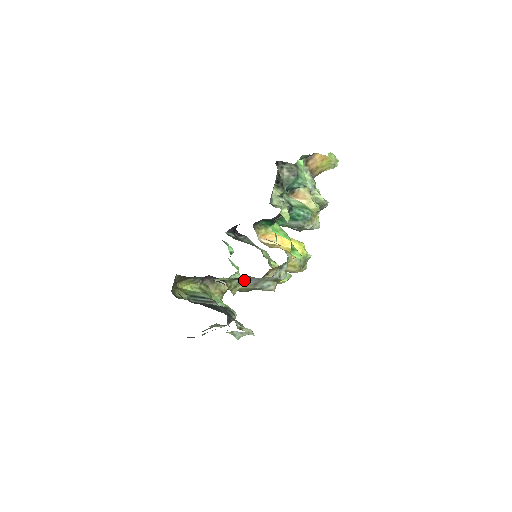
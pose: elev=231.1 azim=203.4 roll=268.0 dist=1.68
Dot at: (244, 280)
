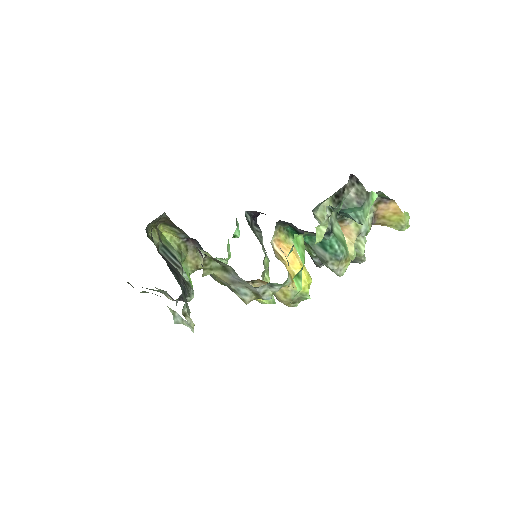
Dot at: (225, 269)
